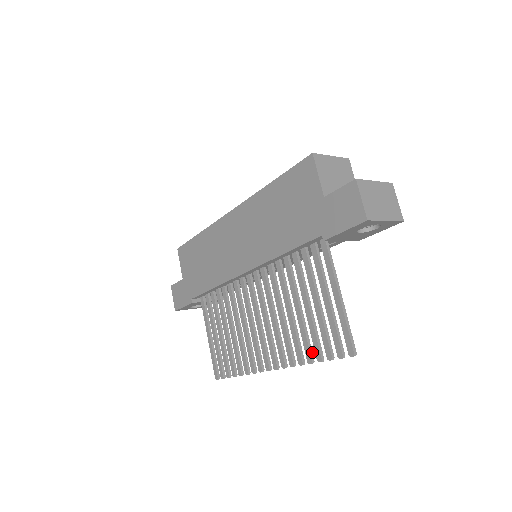
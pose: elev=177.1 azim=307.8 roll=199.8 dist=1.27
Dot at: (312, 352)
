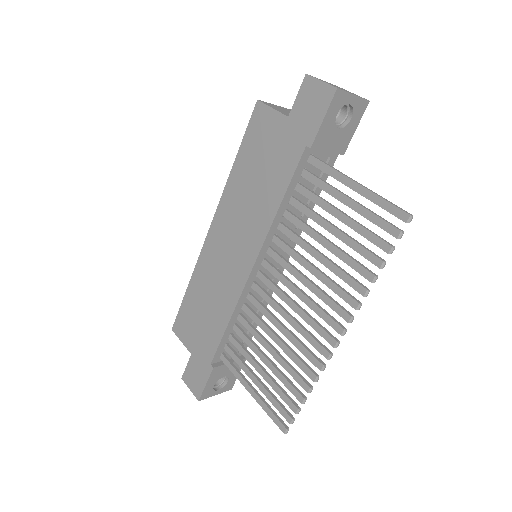
Dot at: (368, 269)
